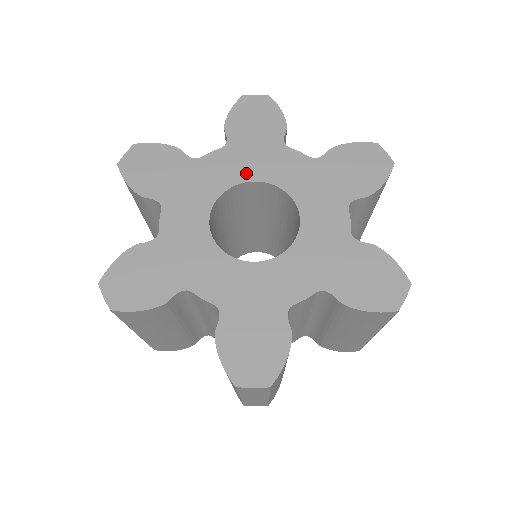
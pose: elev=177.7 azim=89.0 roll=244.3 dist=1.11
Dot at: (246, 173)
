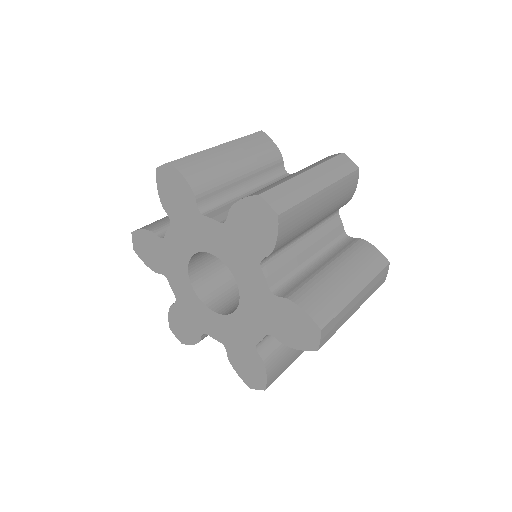
Dot at: (192, 246)
